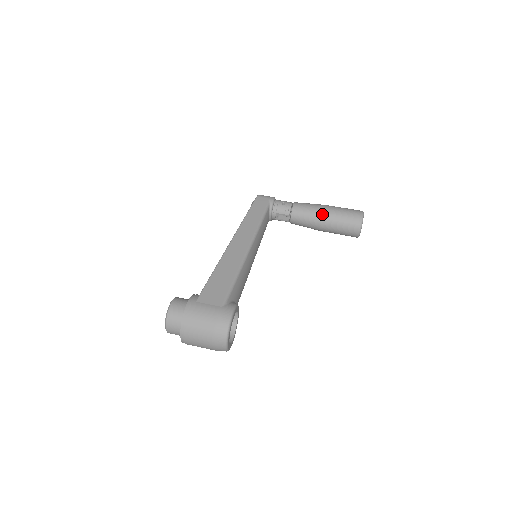
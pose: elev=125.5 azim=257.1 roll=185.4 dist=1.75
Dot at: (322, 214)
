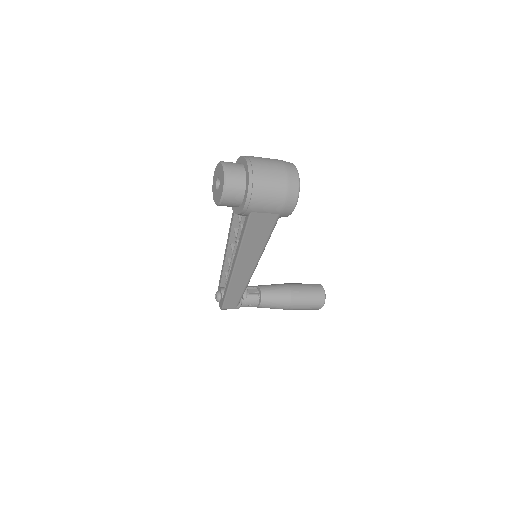
Dot at: (285, 283)
